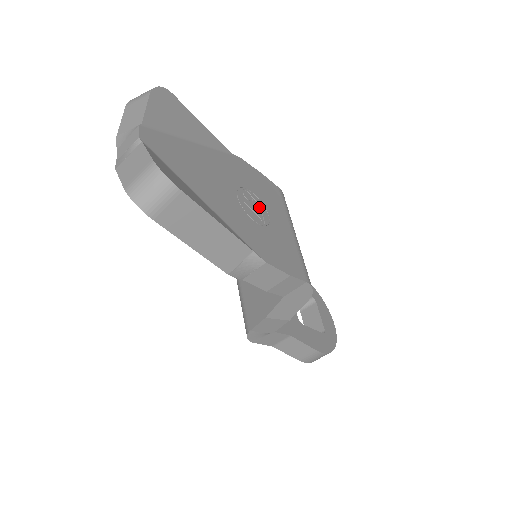
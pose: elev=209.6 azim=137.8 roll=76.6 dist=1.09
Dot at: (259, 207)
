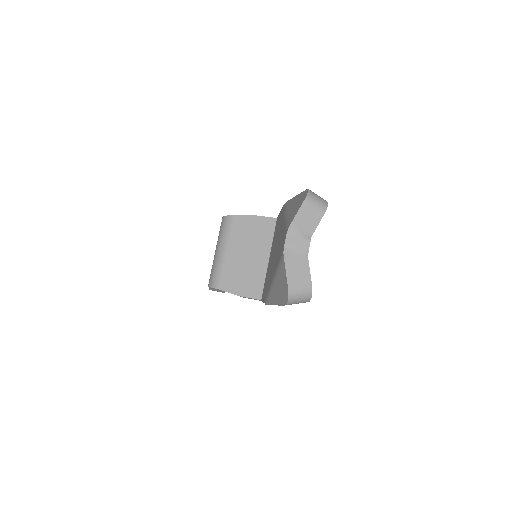
Dot at: occluded
